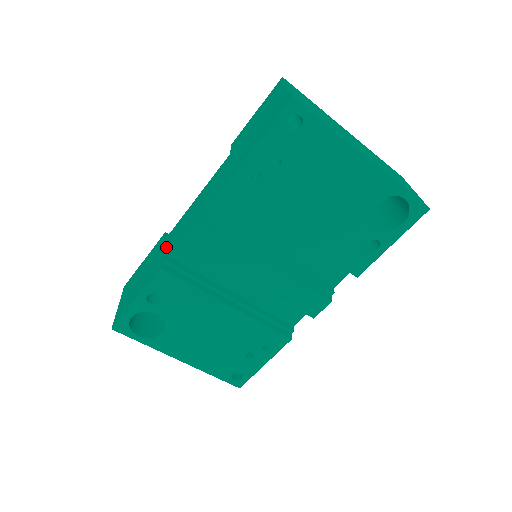
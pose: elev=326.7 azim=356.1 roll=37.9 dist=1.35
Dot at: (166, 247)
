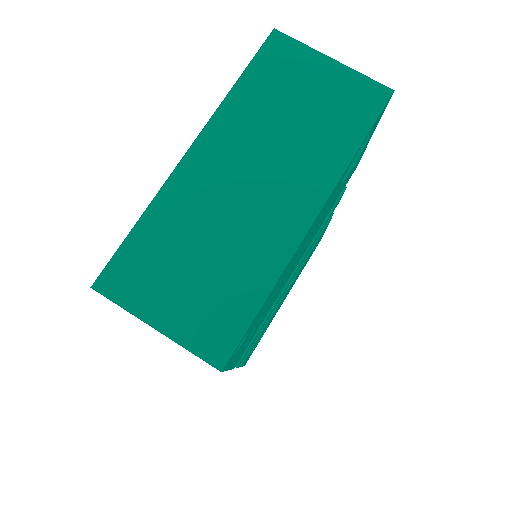
Dot at: occluded
